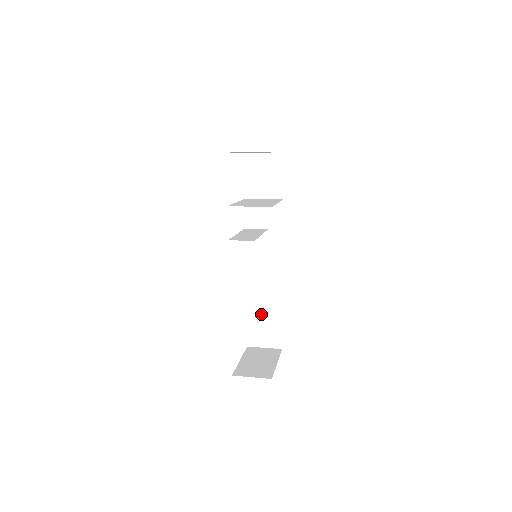
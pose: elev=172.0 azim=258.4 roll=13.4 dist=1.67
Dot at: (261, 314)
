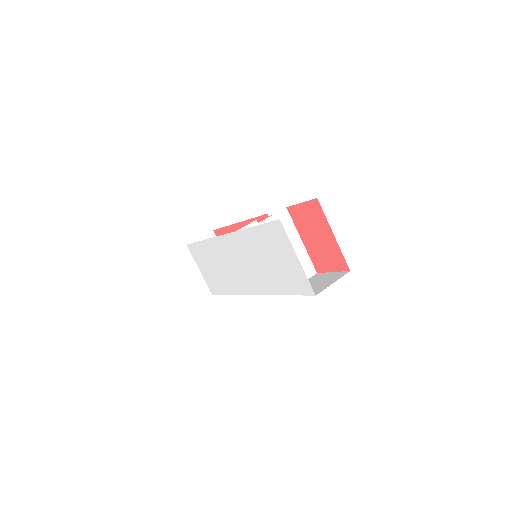
Dot at: occluded
